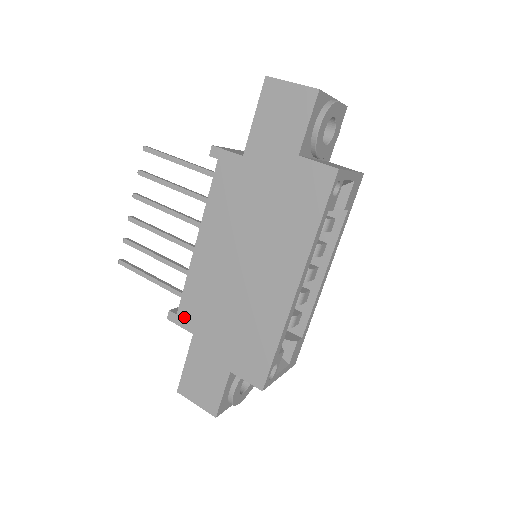
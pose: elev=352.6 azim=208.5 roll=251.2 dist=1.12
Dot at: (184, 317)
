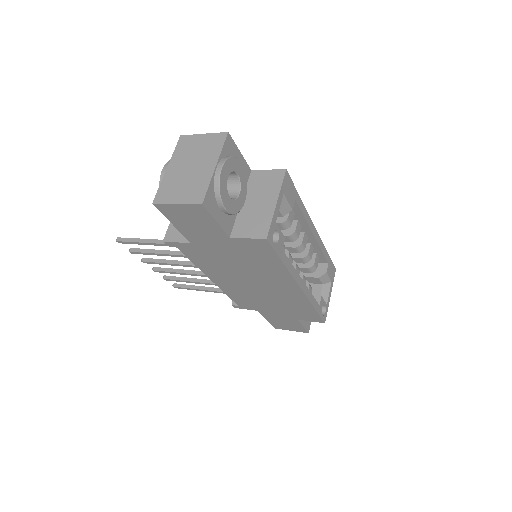
Dot at: (244, 306)
